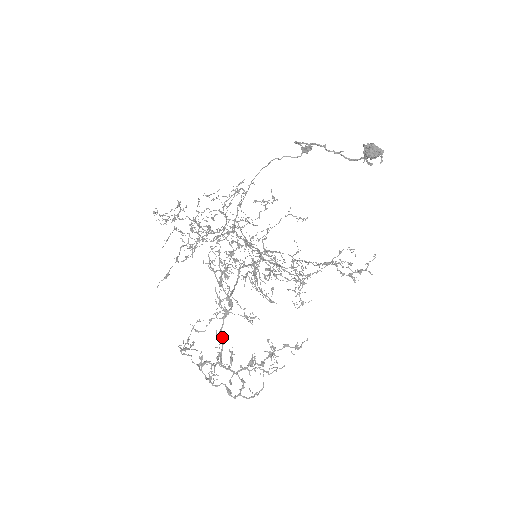
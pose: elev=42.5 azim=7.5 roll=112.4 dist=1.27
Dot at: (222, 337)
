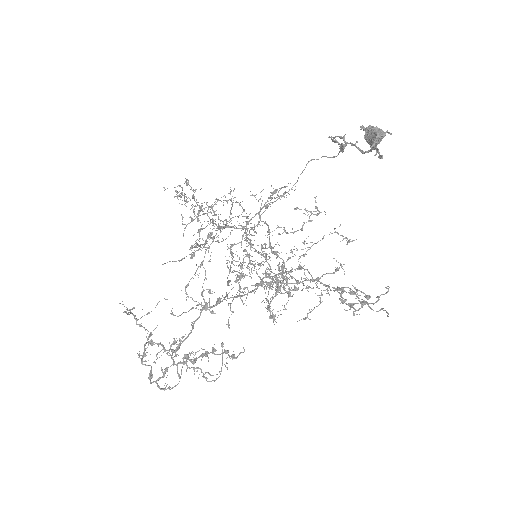
Dot at: (192, 329)
